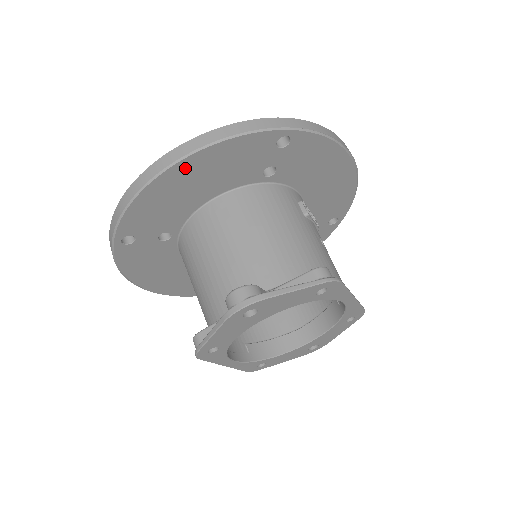
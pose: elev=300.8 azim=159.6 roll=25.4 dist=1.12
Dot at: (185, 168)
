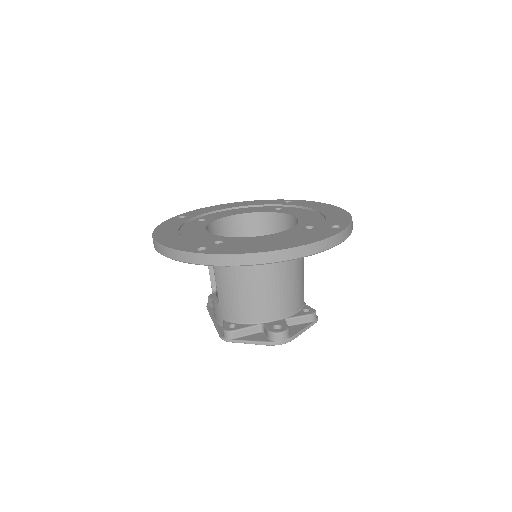
Dot at: occluded
